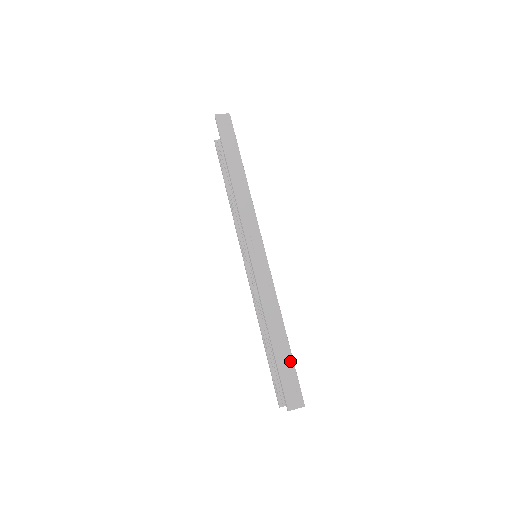
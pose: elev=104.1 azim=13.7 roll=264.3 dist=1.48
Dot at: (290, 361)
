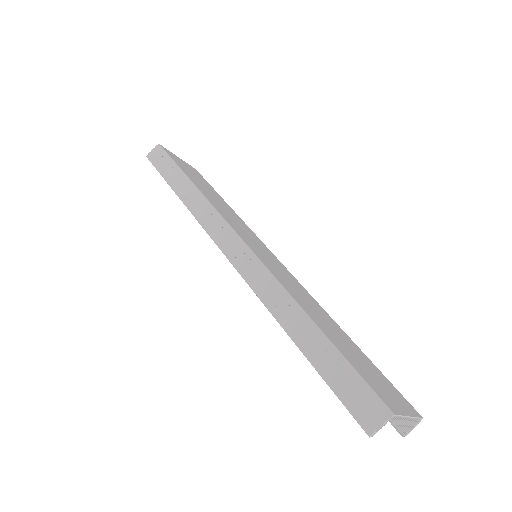
Dot at: (335, 357)
